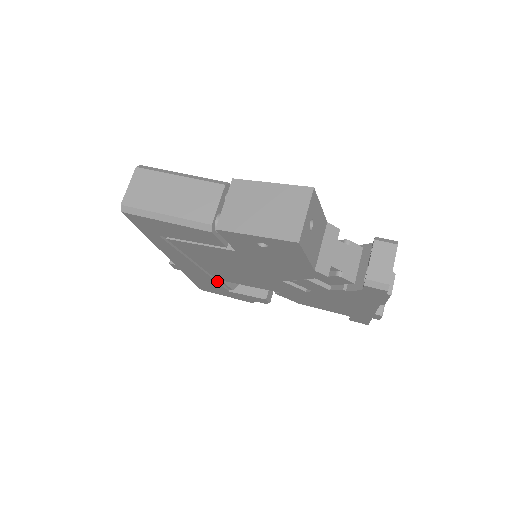
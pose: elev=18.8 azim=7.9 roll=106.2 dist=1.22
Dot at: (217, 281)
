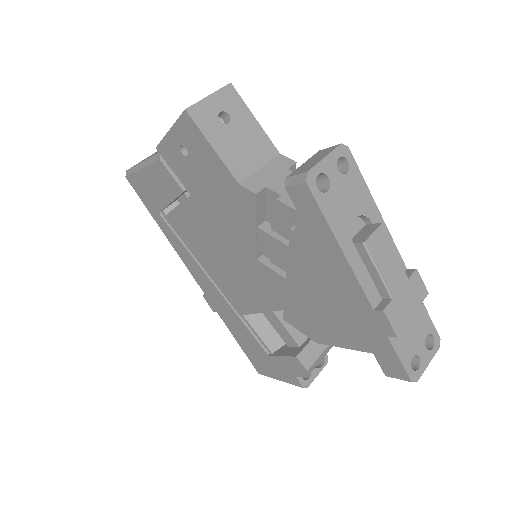
Dot at: (246, 325)
